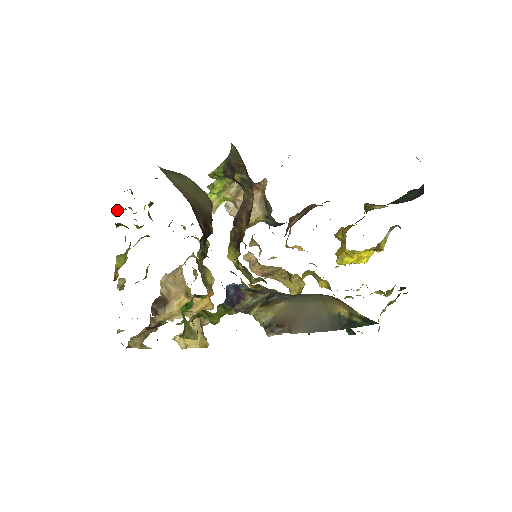
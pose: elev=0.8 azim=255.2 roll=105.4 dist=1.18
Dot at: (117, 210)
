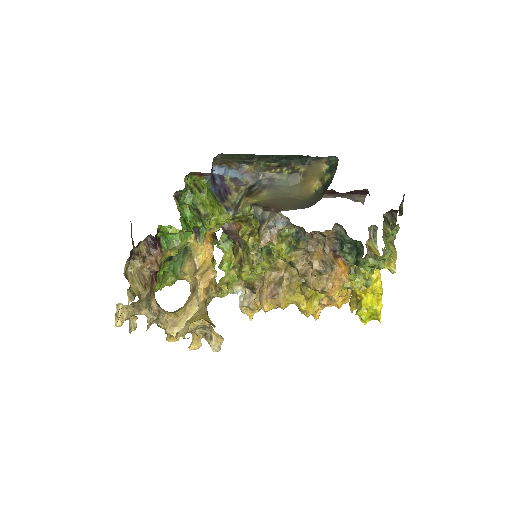
Dot at: occluded
